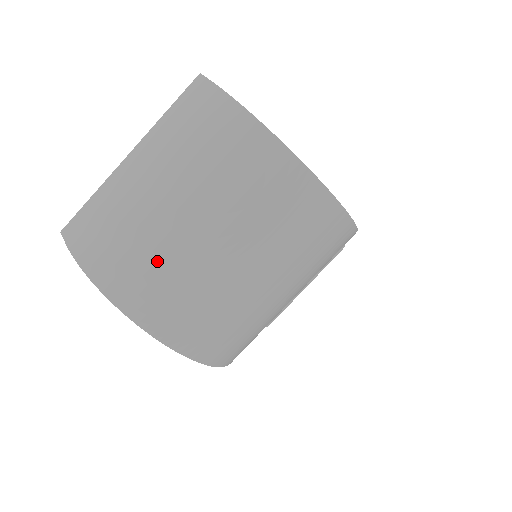
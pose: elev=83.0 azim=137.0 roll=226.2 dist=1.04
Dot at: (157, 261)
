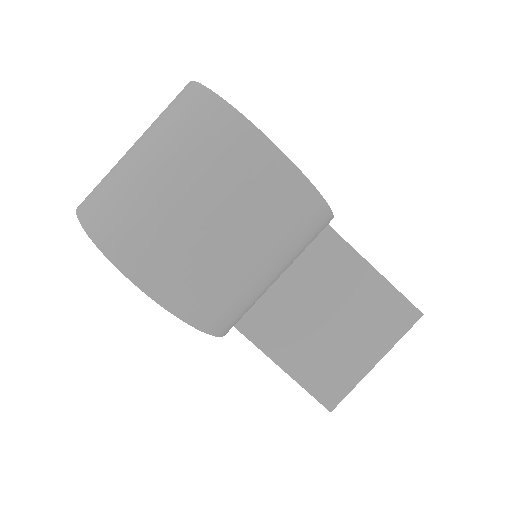
Dot at: (112, 185)
